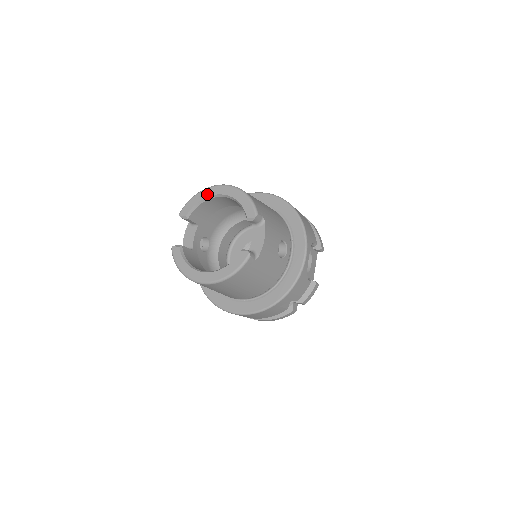
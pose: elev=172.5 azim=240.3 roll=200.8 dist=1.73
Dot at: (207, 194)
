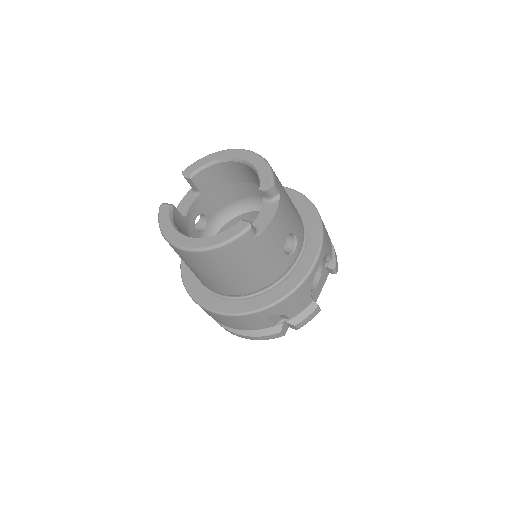
Dot at: (221, 156)
